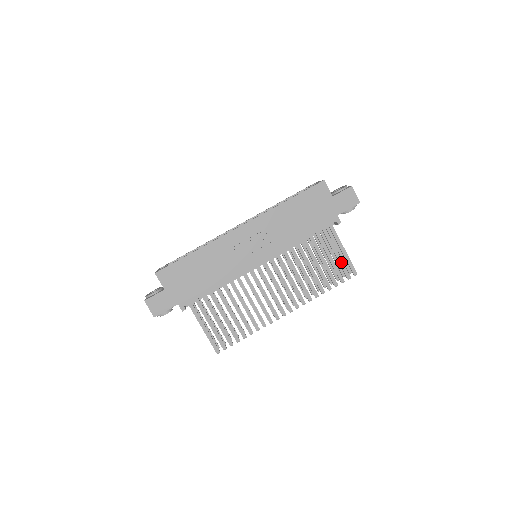
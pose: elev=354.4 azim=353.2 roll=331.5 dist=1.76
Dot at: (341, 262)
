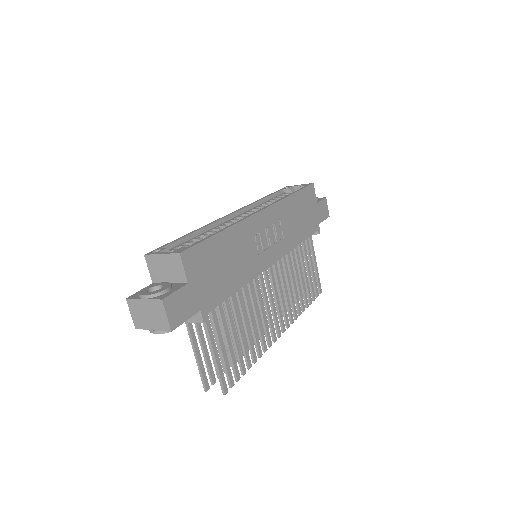
Dot at: (314, 277)
